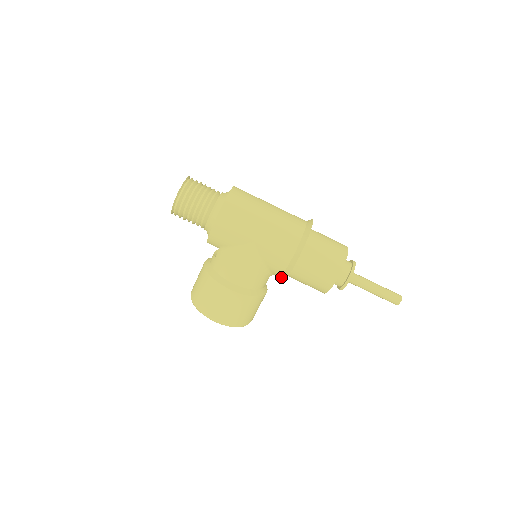
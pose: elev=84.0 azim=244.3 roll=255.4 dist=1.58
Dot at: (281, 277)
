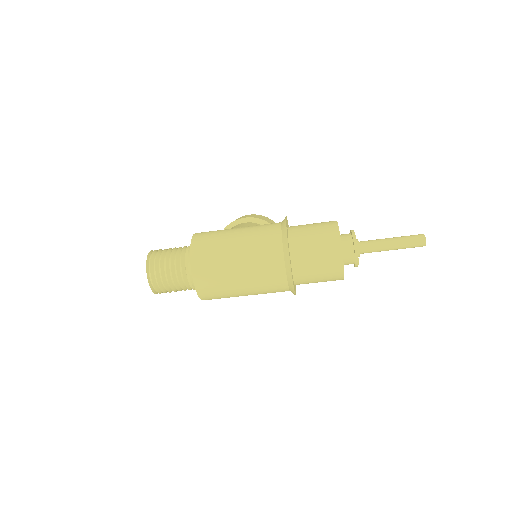
Dot at: occluded
